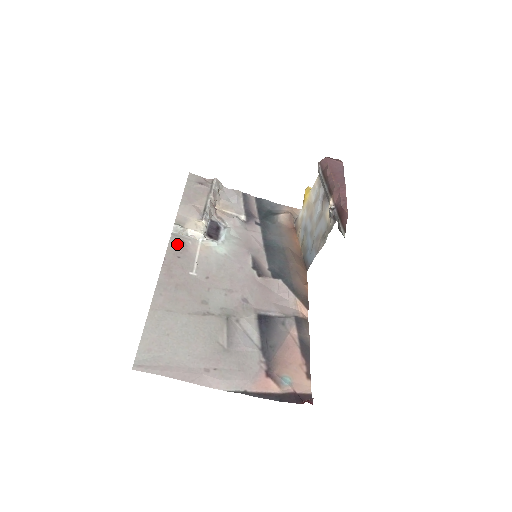
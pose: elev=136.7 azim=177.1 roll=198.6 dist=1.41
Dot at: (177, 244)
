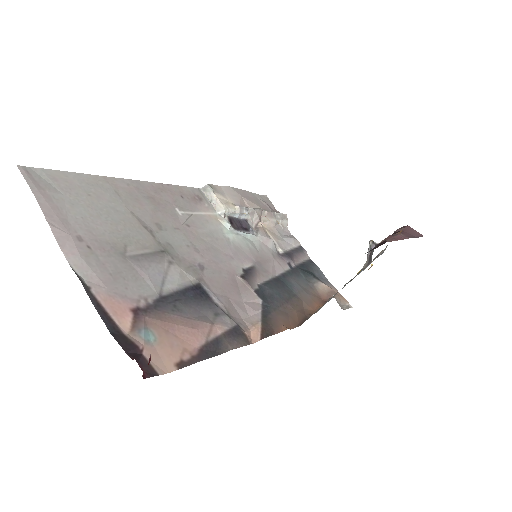
Dot at: (193, 194)
